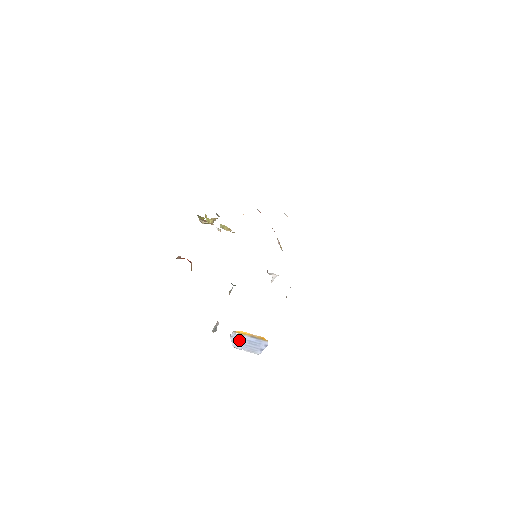
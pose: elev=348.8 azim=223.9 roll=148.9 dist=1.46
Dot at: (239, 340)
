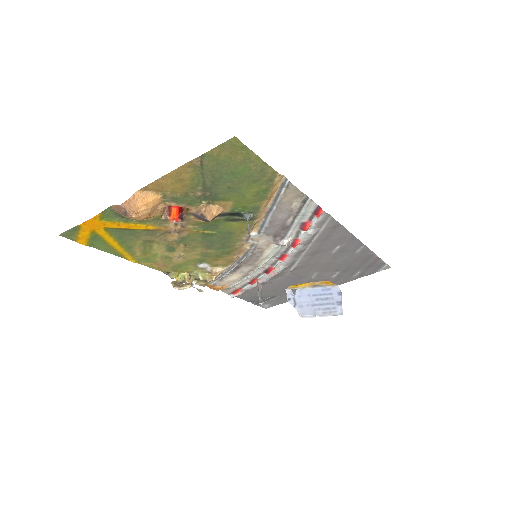
Dot at: (302, 300)
